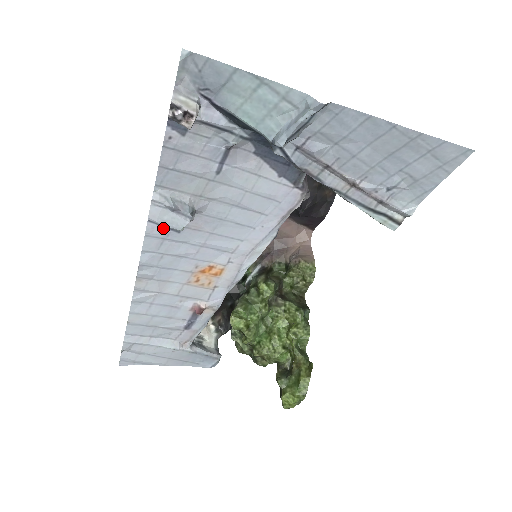
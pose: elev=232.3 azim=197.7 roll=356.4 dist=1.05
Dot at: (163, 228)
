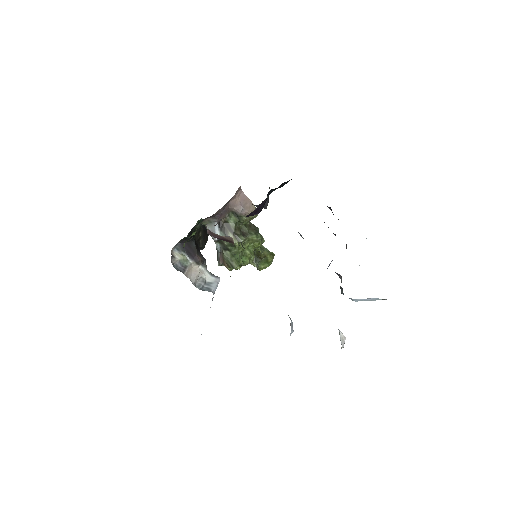
Dot at: occluded
